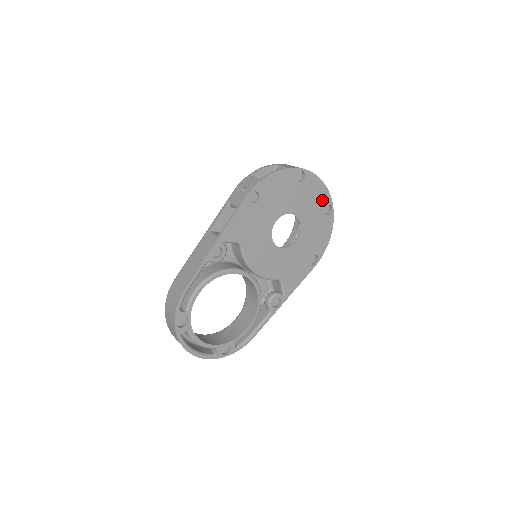
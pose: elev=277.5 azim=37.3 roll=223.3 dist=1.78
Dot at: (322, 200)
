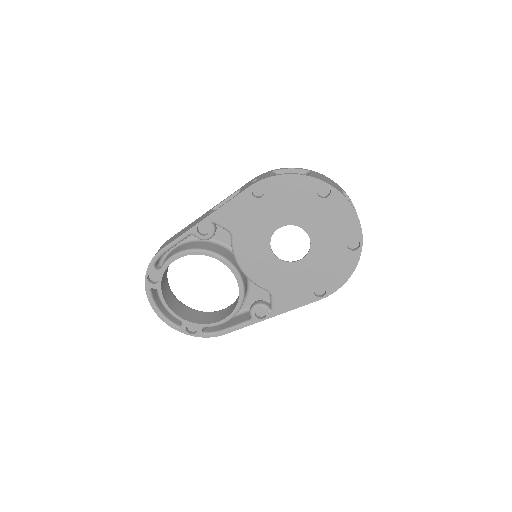
Dot at: (348, 230)
